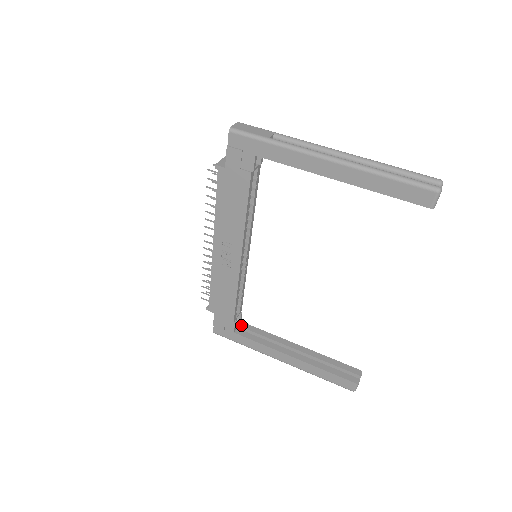
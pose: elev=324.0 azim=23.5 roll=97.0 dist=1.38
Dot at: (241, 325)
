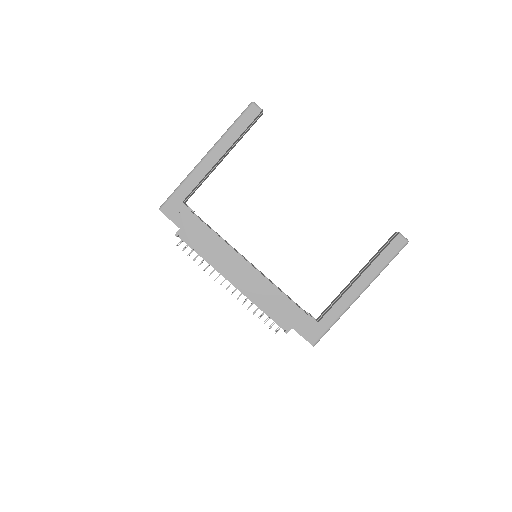
Dot at: (318, 319)
